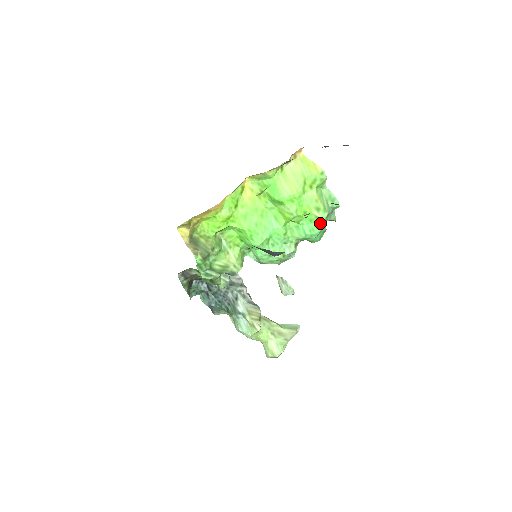
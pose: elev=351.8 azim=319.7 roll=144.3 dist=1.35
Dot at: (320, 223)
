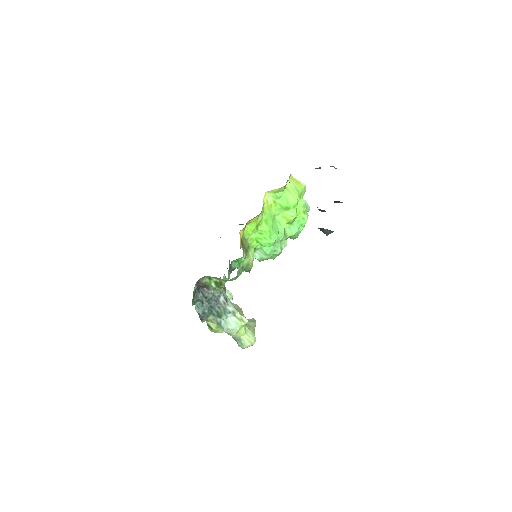
Dot at: (304, 222)
